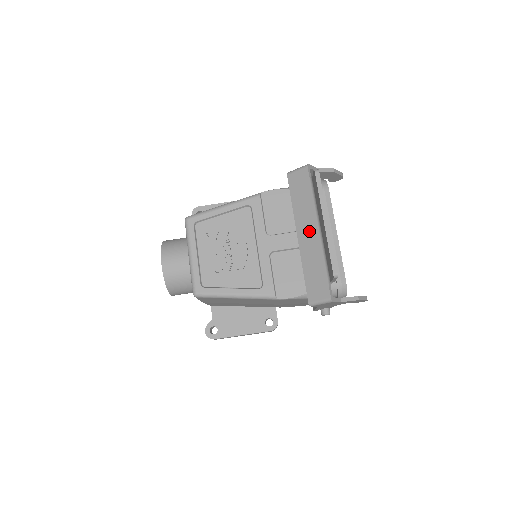
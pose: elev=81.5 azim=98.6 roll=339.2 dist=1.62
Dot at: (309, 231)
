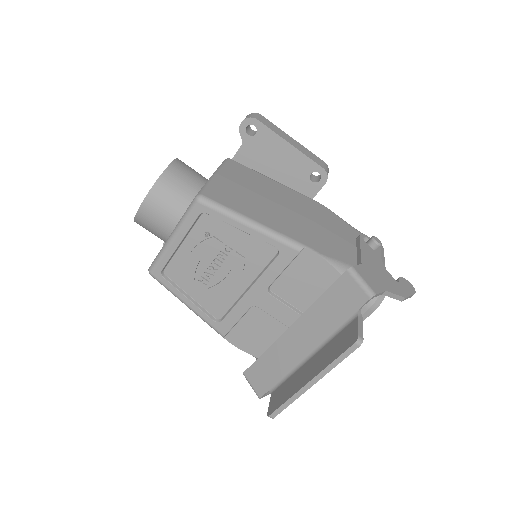
Dot at: (302, 341)
